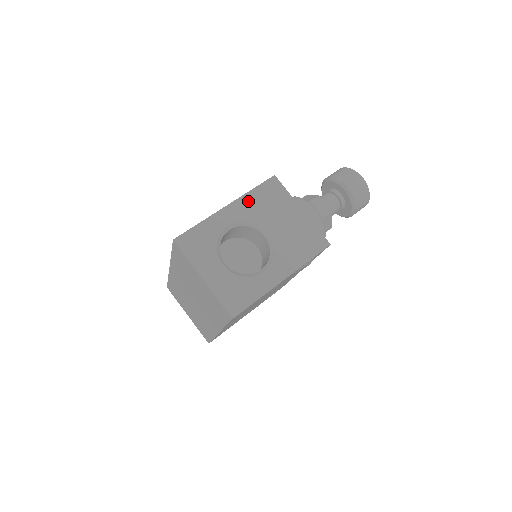
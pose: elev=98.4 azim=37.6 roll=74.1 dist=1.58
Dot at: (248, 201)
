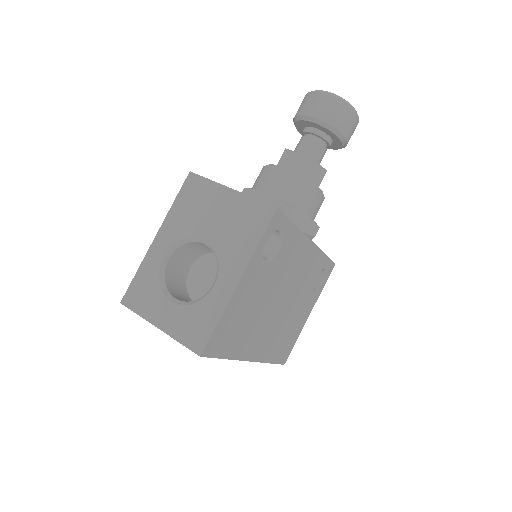
Dot at: (173, 218)
